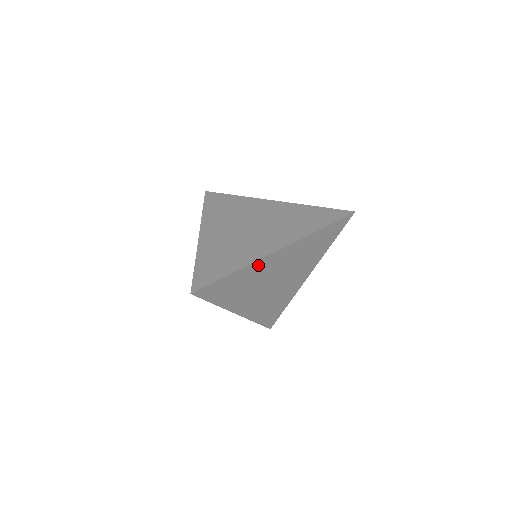
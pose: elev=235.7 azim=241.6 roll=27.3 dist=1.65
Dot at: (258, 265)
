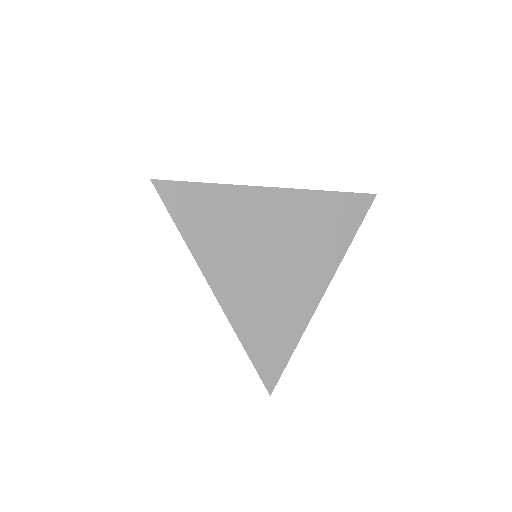
Dot at: (245, 197)
